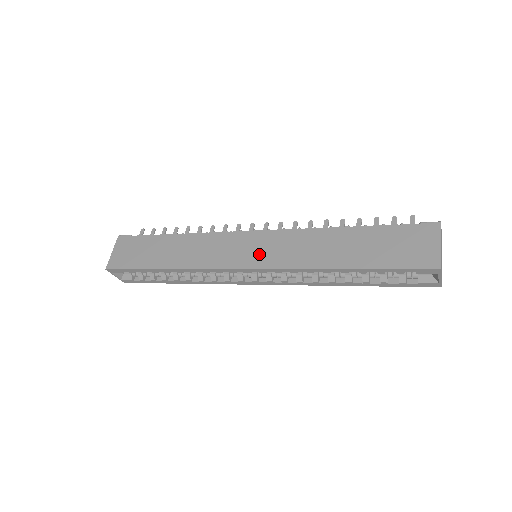
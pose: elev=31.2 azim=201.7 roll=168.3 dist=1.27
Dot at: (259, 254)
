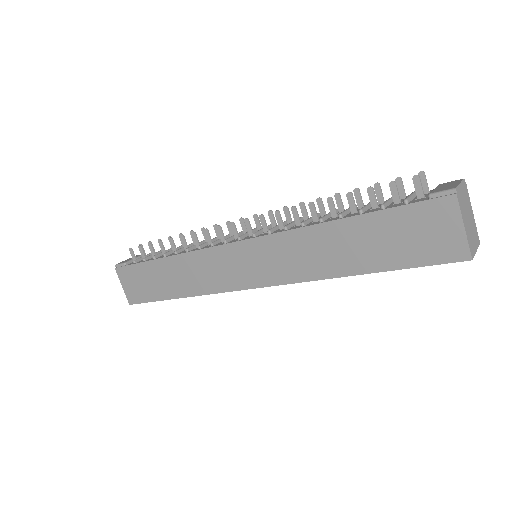
Dot at: (259, 270)
